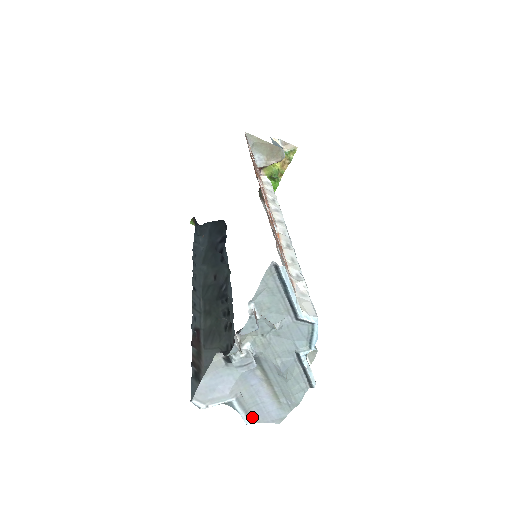
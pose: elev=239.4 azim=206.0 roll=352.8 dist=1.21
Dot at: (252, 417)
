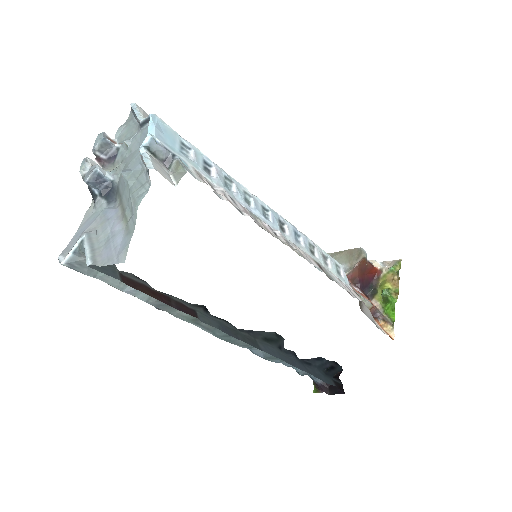
Dot at: (98, 259)
